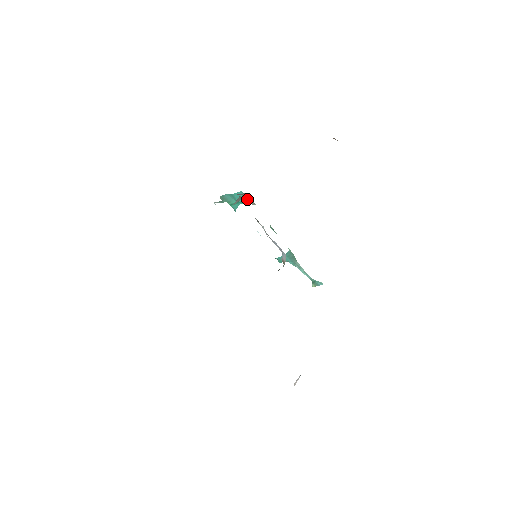
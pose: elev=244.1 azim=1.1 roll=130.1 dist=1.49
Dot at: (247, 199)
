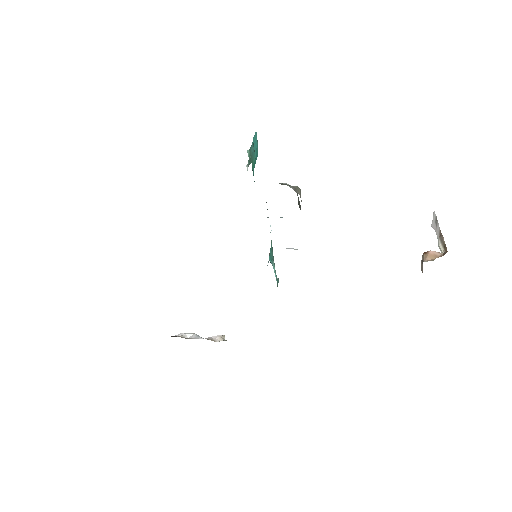
Dot at: occluded
